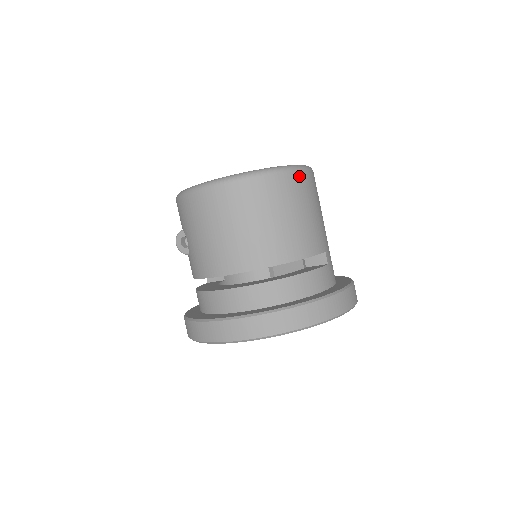
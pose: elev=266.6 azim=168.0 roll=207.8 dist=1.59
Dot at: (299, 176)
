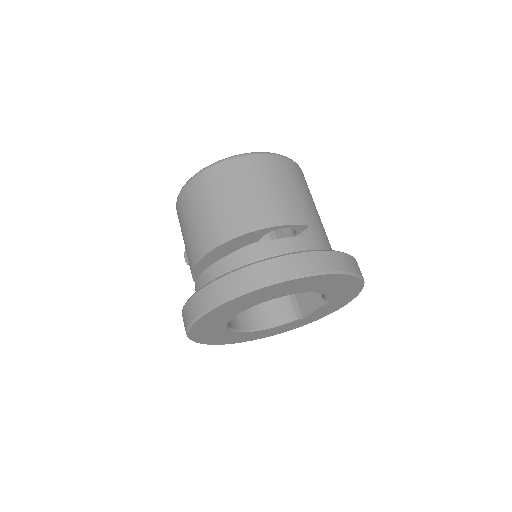
Dot at: (270, 159)
